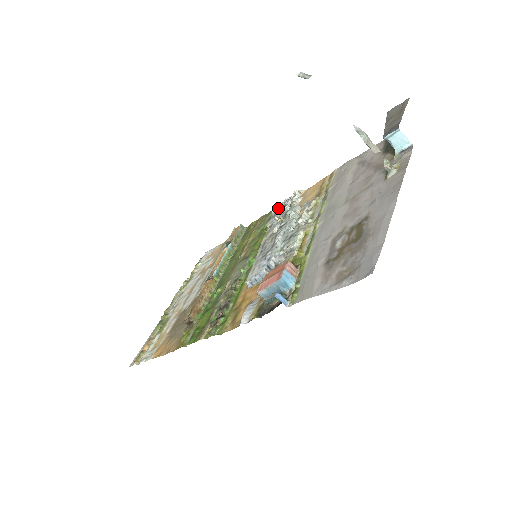
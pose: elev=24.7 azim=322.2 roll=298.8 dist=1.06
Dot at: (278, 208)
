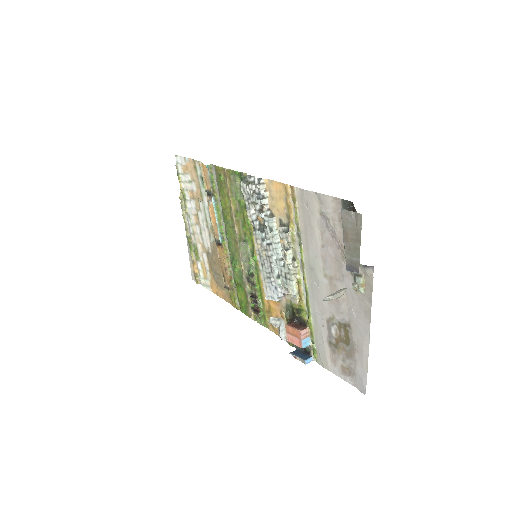
Dot at: (247, 194)
